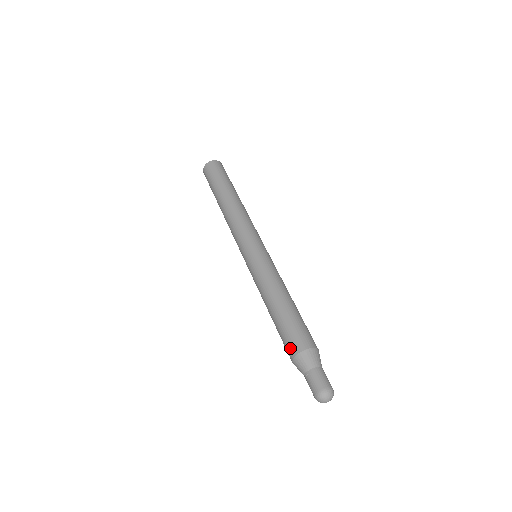
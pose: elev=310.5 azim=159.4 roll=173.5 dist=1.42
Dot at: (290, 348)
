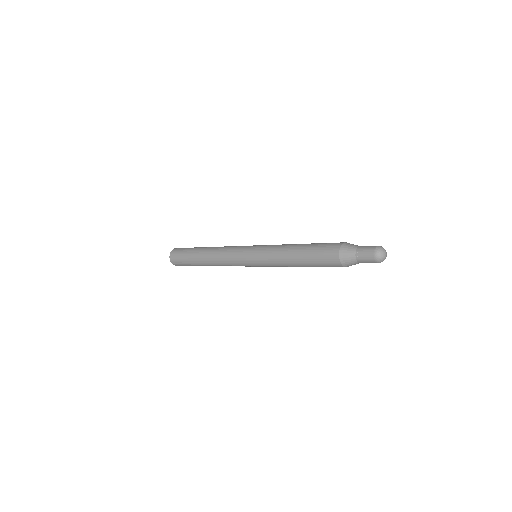
Dot at: occluded
